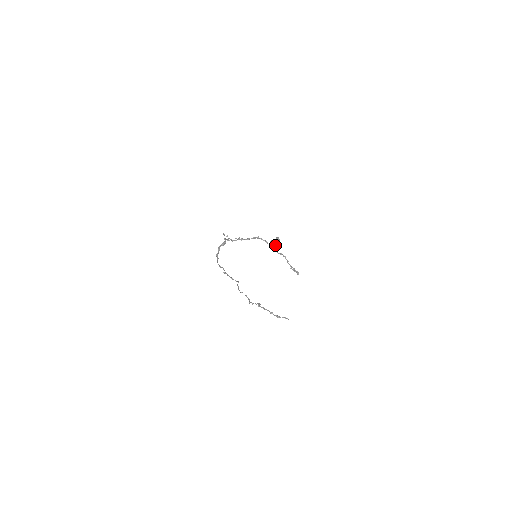
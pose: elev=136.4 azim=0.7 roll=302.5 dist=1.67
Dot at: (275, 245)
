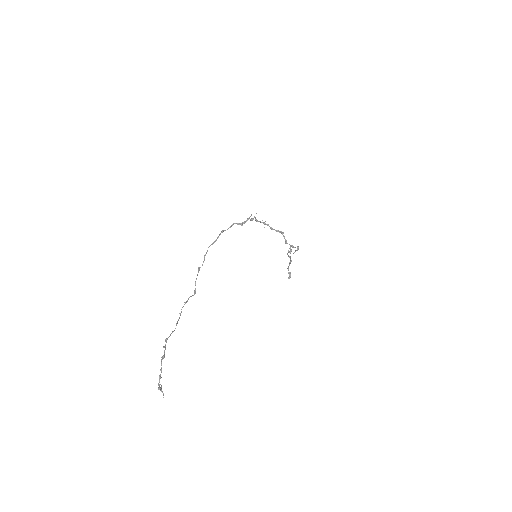
Dot at: (291, 249)
